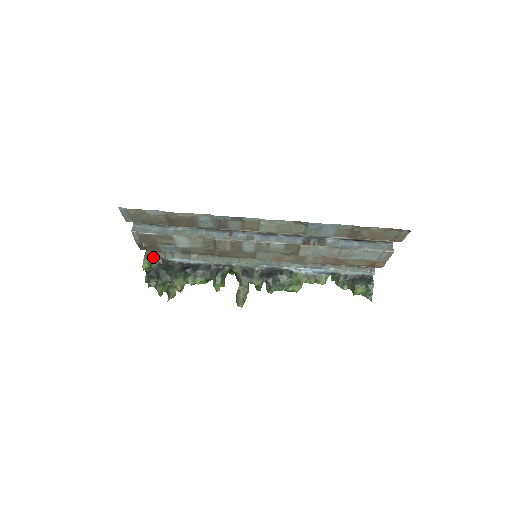
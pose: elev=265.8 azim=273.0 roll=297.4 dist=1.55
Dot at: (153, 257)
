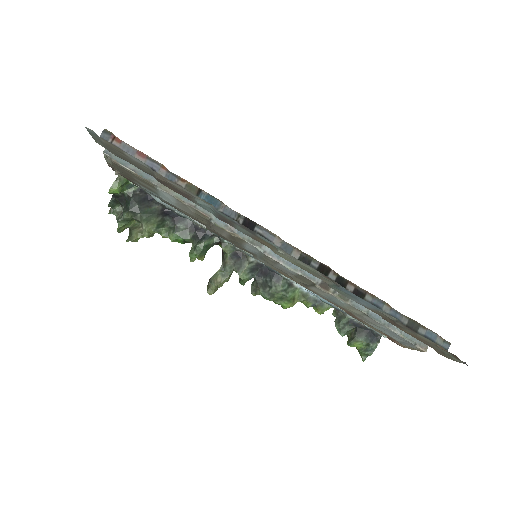
Dot at: (130, 182)
